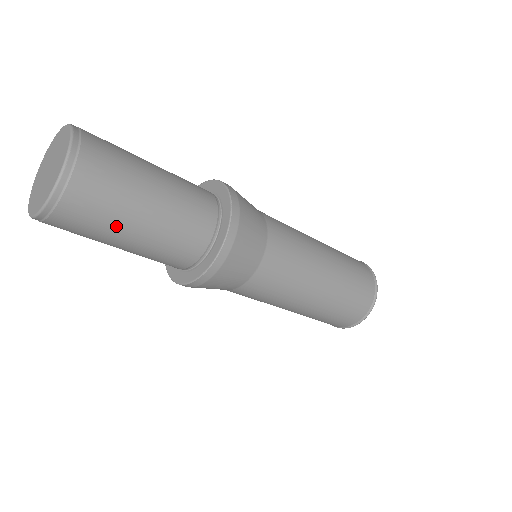
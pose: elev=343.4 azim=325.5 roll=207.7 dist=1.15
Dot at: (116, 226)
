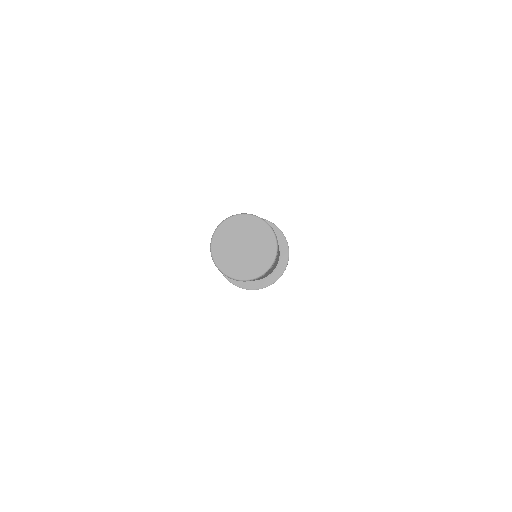
Dot at: occluded
